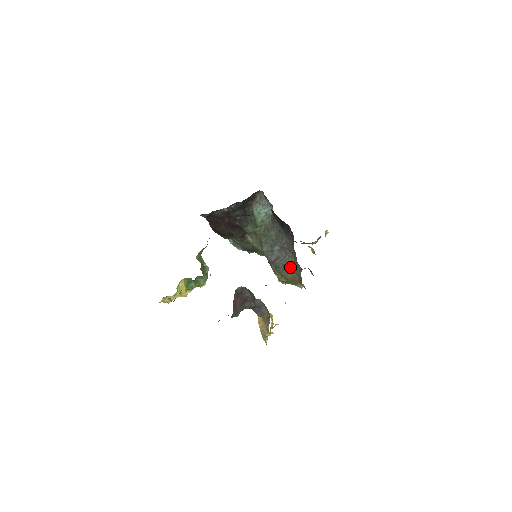
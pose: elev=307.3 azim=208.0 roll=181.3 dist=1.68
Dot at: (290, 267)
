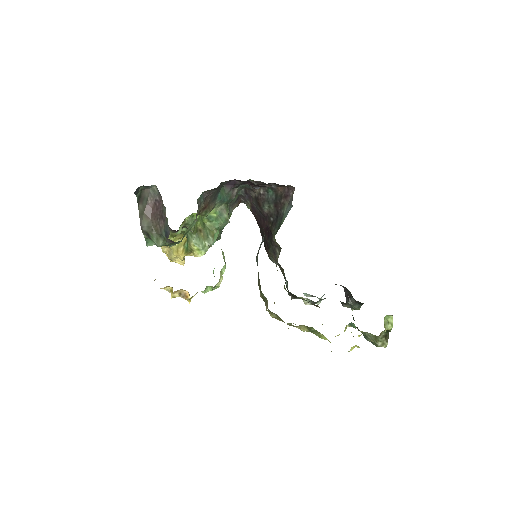
Dot at: occluded
